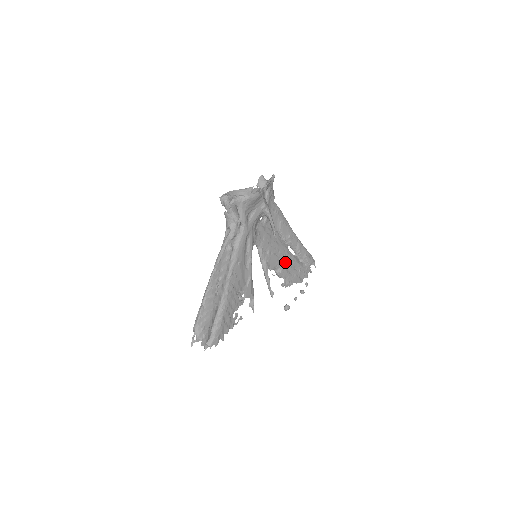
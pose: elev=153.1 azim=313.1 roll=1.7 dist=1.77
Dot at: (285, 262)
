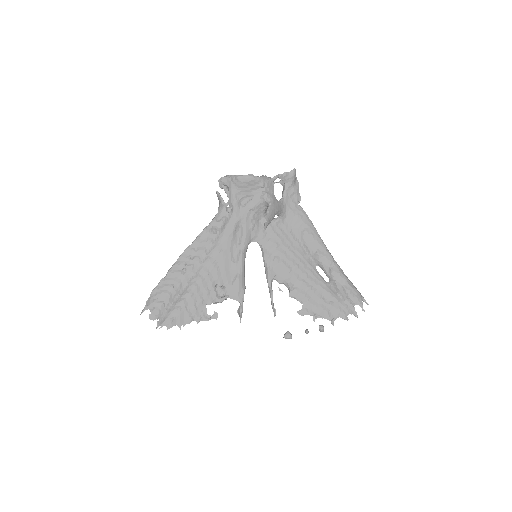
Dot at: (304, 281)
